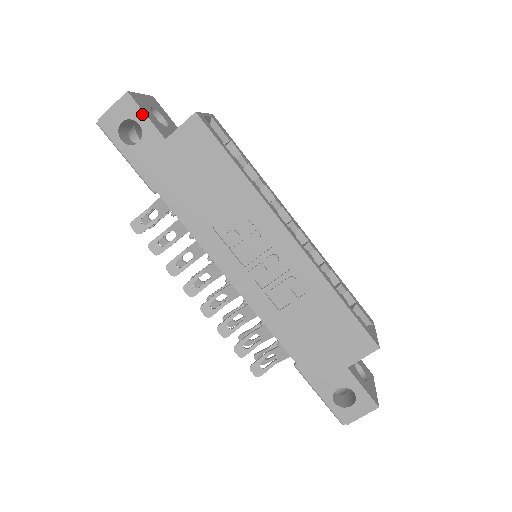
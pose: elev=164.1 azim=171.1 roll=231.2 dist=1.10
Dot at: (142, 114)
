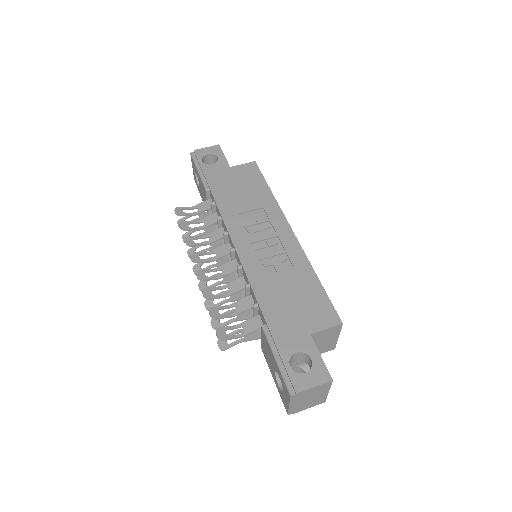
Dot at: (222, 154)
